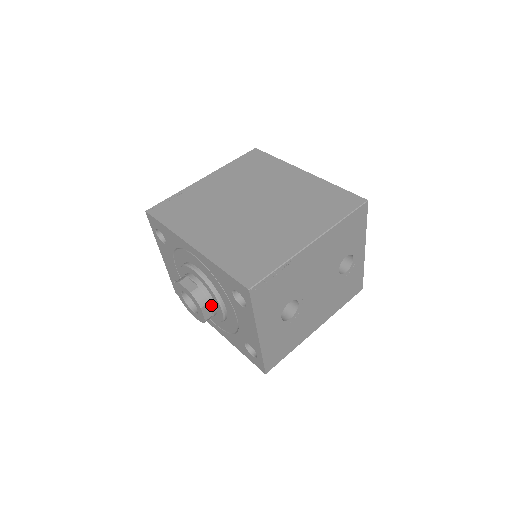
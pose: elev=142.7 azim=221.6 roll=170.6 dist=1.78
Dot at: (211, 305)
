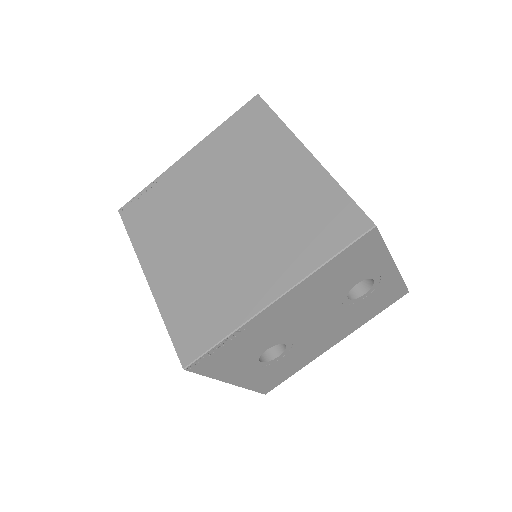
Dot at: occluded
